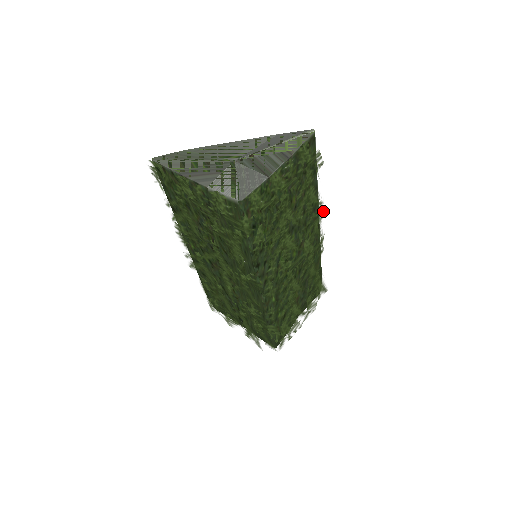
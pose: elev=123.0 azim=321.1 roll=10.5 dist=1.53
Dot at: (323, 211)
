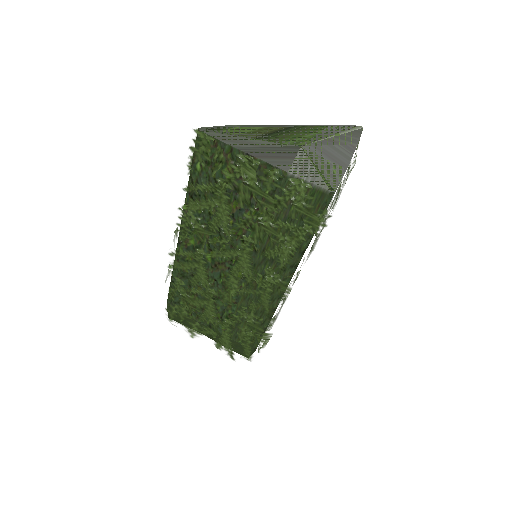
Dot at: occluded
